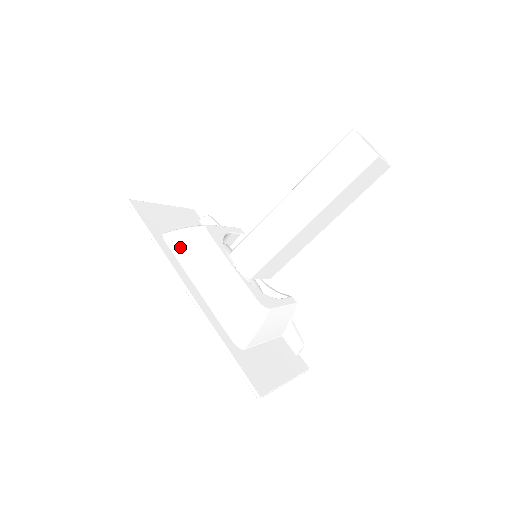
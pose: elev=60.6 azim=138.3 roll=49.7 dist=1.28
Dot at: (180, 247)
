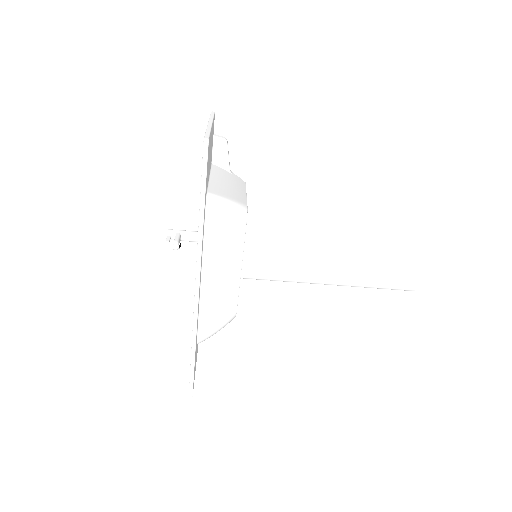
Dot at: (215, 228)
